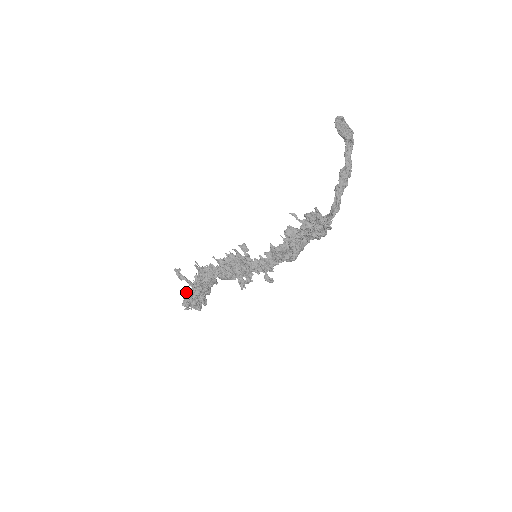
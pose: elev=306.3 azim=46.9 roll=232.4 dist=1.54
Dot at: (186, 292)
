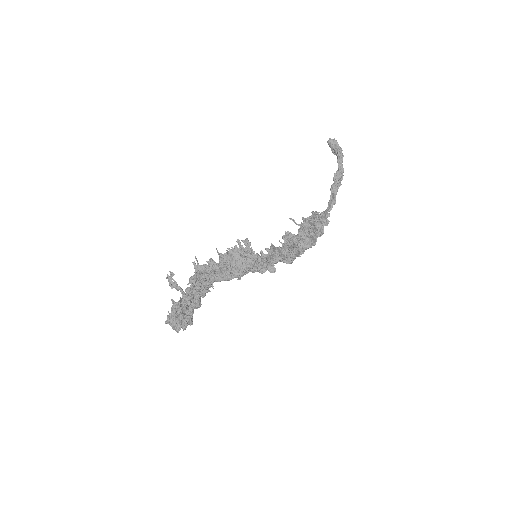
Dot at: (174, 302)
